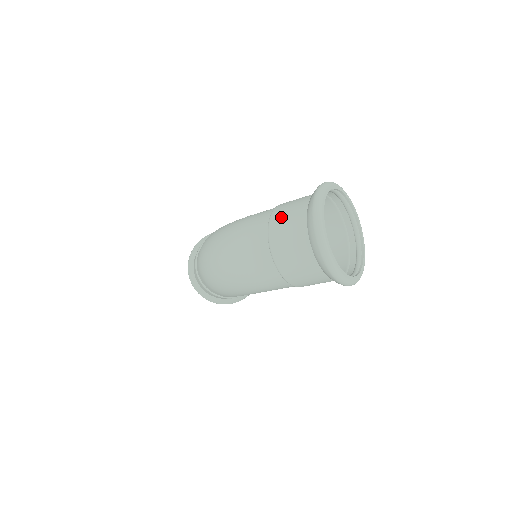
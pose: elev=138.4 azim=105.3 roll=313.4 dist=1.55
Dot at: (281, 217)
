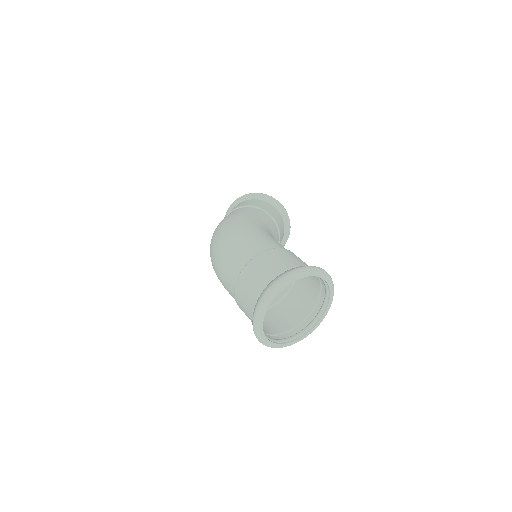
Dot at: (256, 268)
